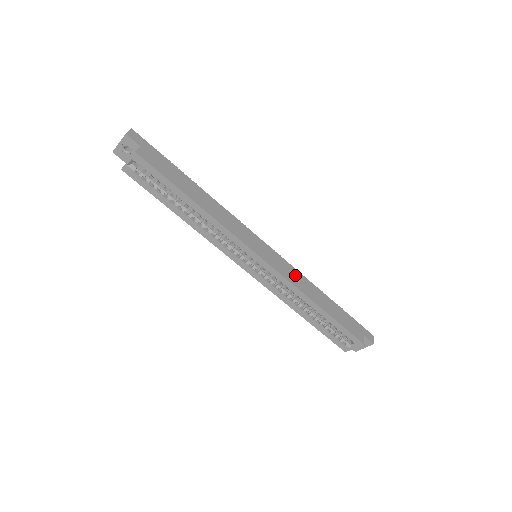
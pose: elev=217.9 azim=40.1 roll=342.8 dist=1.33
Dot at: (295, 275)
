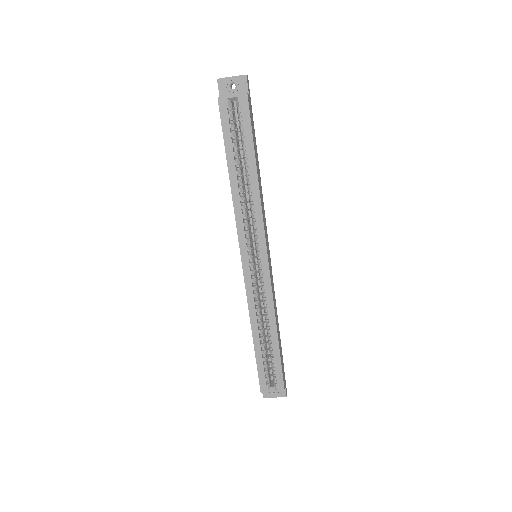
Dot at: (274, 294)
